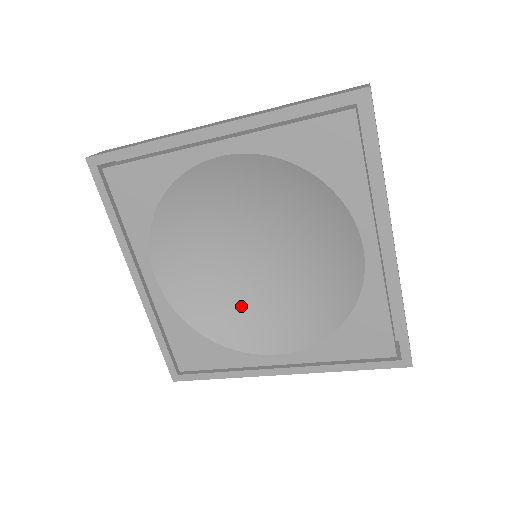
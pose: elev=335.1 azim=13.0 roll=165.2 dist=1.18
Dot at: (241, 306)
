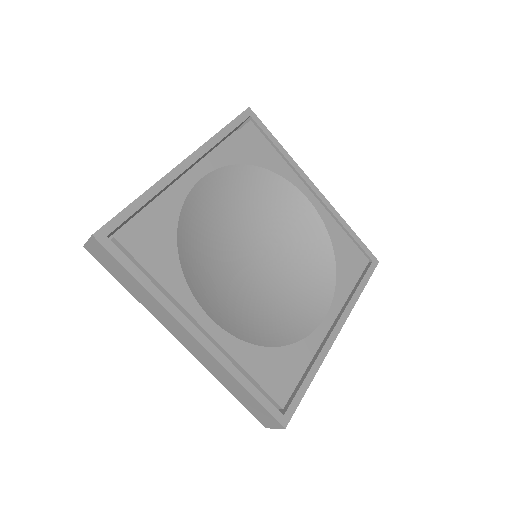
Dot at: (274, 307)
